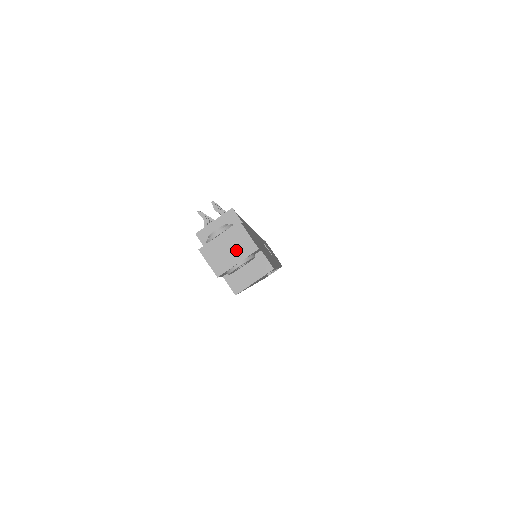
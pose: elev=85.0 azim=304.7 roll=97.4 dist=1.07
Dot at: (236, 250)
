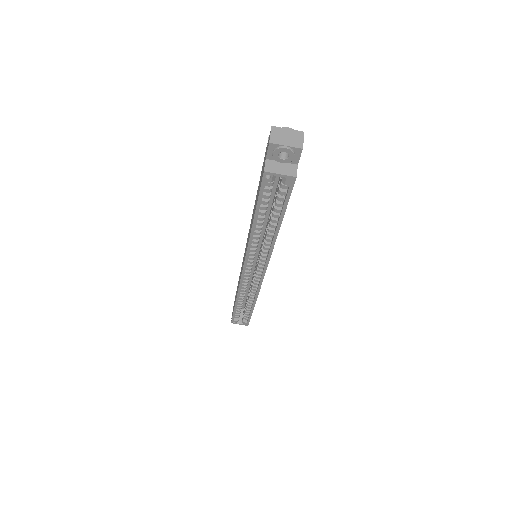
Dot at: (291, 140)
